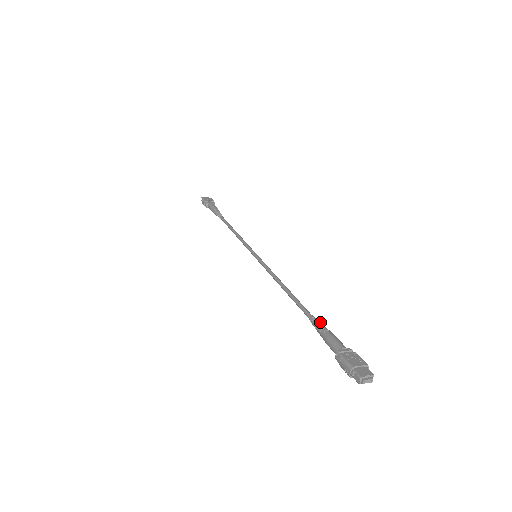
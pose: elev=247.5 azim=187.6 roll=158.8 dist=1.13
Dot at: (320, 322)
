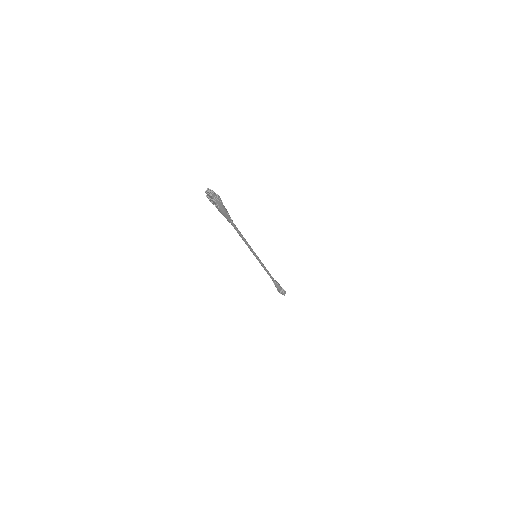
Dot at: occluded
